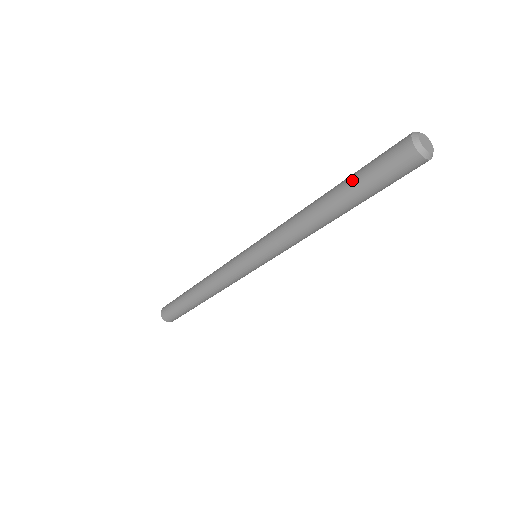
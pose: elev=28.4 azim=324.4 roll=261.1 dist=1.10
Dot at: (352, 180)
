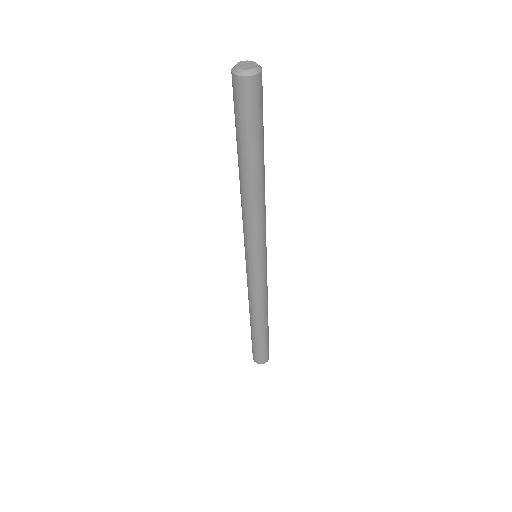
Dot at: occluded
